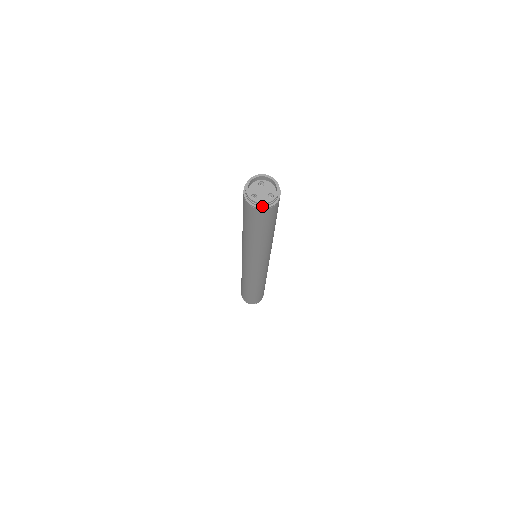
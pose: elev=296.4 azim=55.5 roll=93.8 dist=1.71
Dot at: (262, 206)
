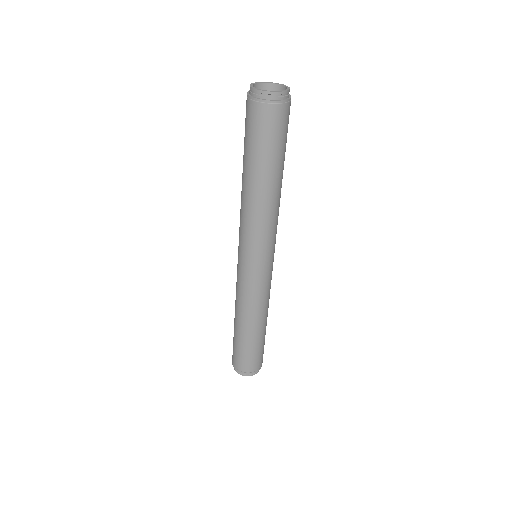
Dot at: (268, 99)
